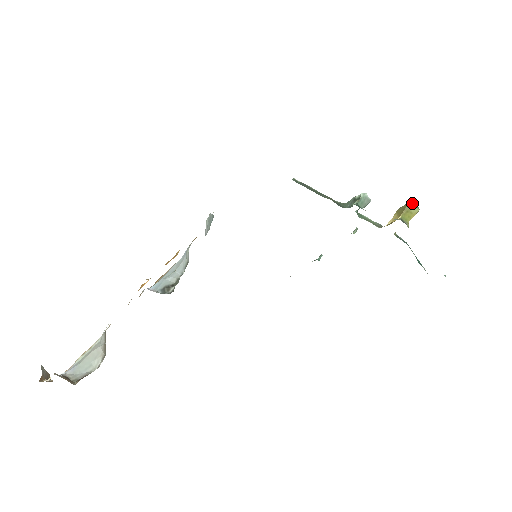
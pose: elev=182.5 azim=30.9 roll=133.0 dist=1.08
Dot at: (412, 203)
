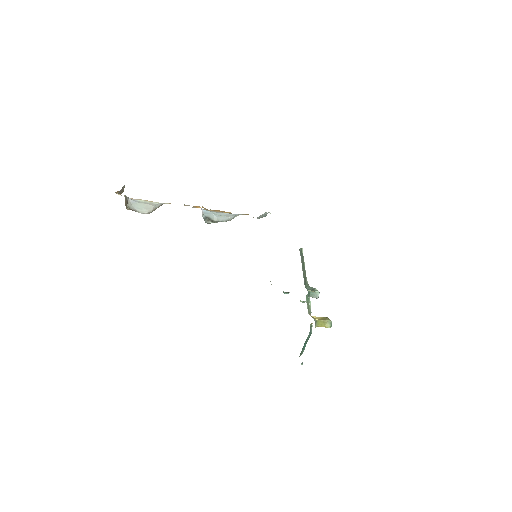
Dot at: (331, 322)
